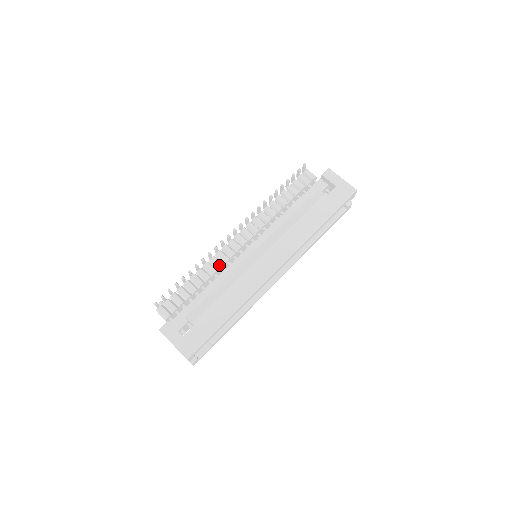
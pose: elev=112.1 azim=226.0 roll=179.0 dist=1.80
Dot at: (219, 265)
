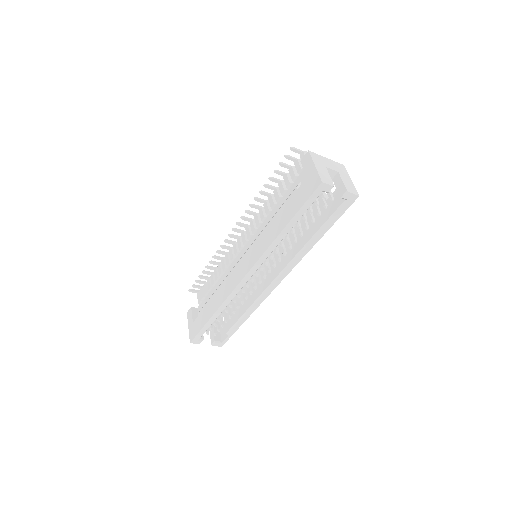
Dot at: (227, 263)
